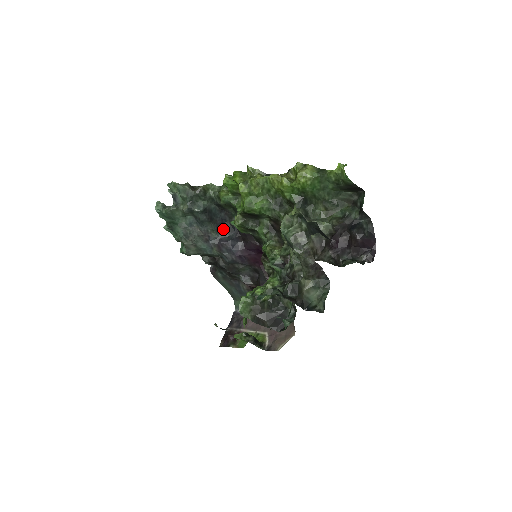
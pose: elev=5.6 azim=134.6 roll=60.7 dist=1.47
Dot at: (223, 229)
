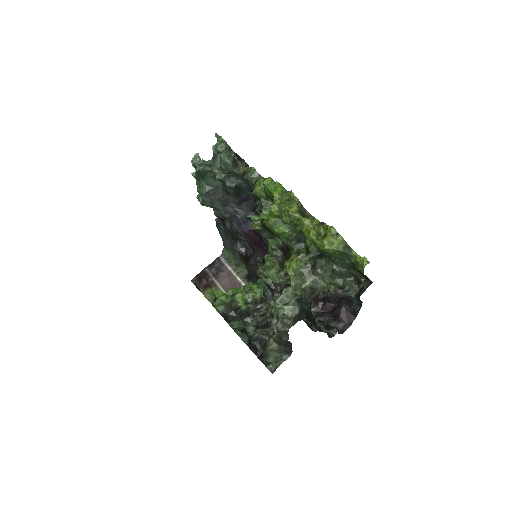
Dot at: (244, 204)
